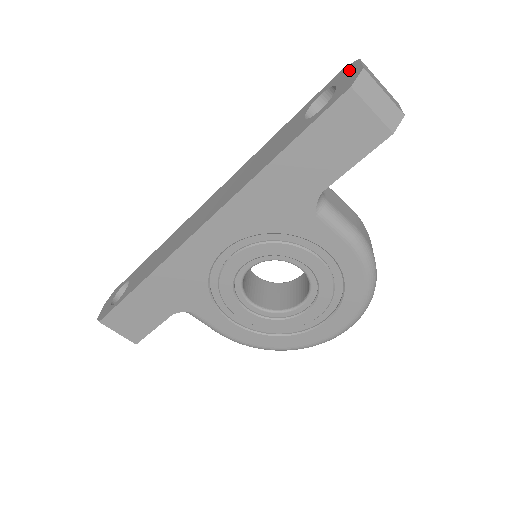
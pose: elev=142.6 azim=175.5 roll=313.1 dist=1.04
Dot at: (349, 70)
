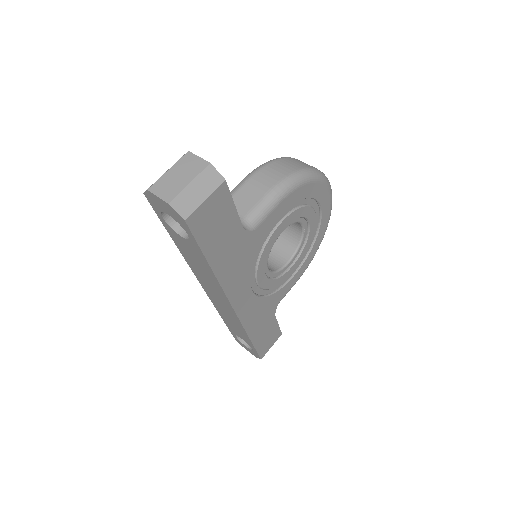
Dot at: (155, 201)
